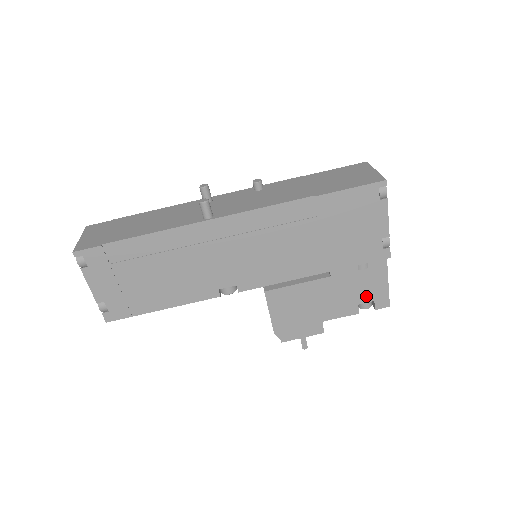
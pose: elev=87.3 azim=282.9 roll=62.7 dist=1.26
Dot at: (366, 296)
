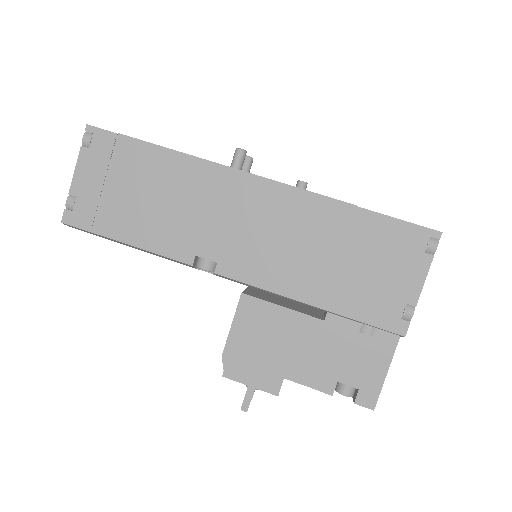
Dot at: (352, 375)
